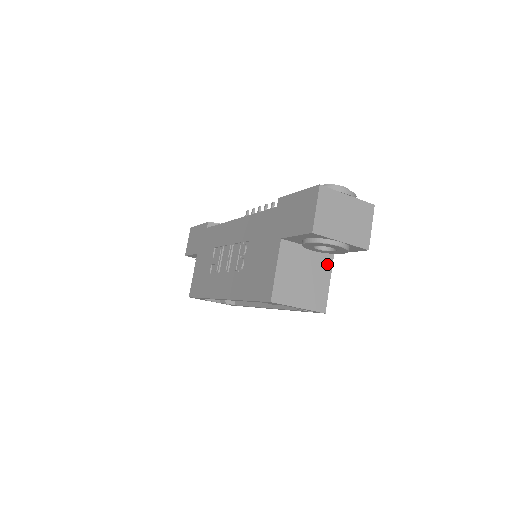
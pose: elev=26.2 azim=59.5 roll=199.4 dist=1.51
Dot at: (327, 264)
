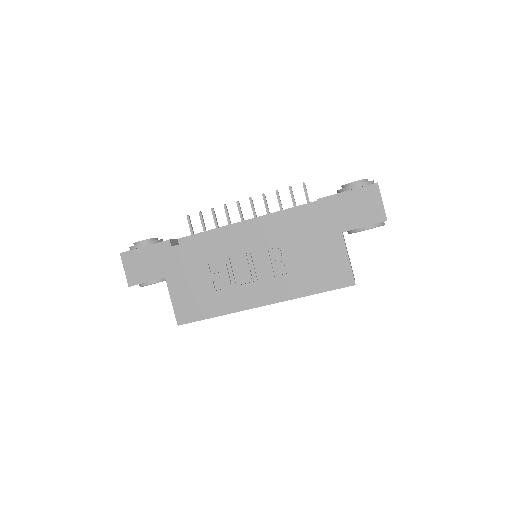
Dot at: occluded
